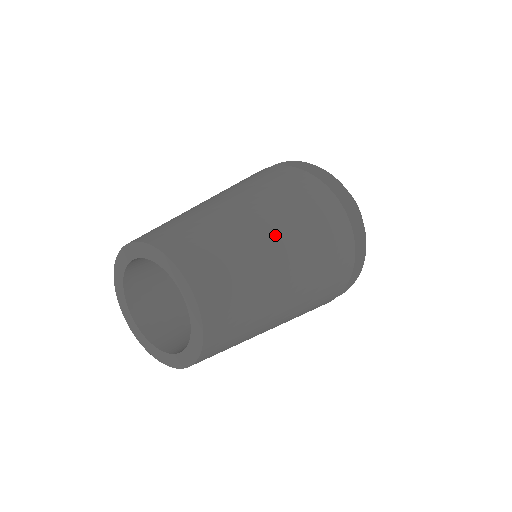
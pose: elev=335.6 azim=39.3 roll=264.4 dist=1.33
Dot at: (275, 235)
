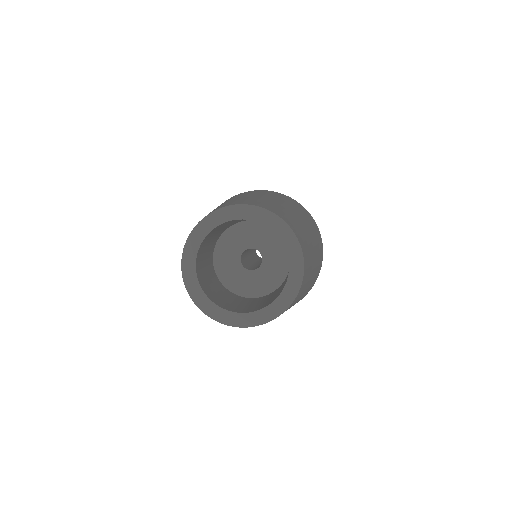
Dot at: (302, 219)
